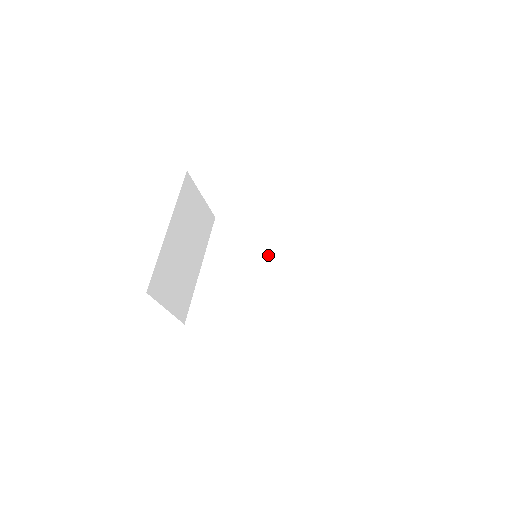
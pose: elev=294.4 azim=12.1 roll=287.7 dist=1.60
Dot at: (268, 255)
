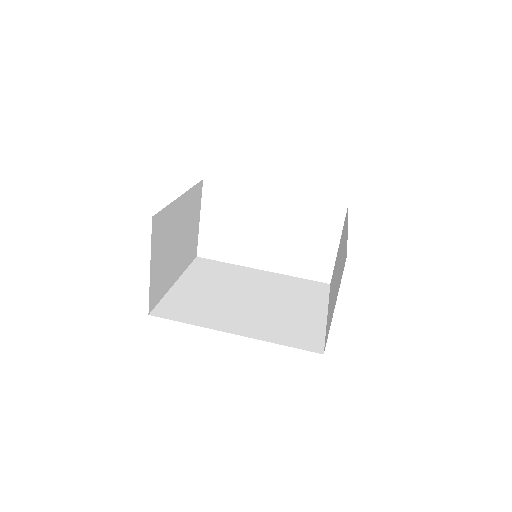
Dot at: (252, 286)
